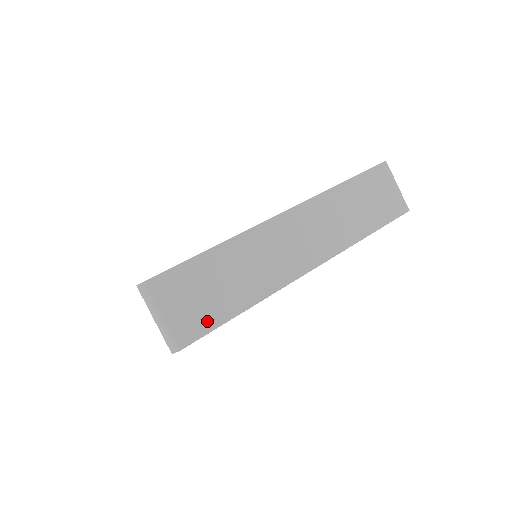
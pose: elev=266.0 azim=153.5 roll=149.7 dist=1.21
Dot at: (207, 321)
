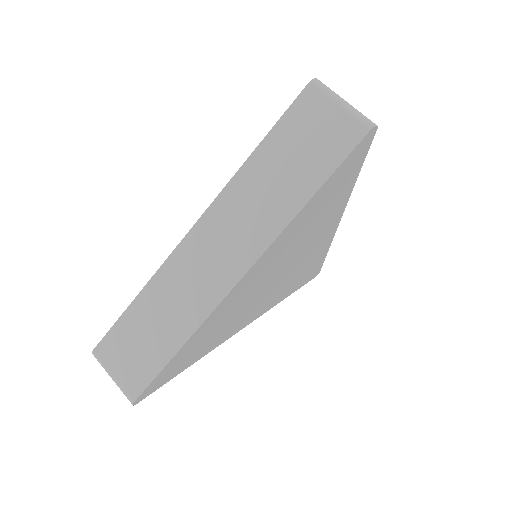
Dot at: (147, 371)
